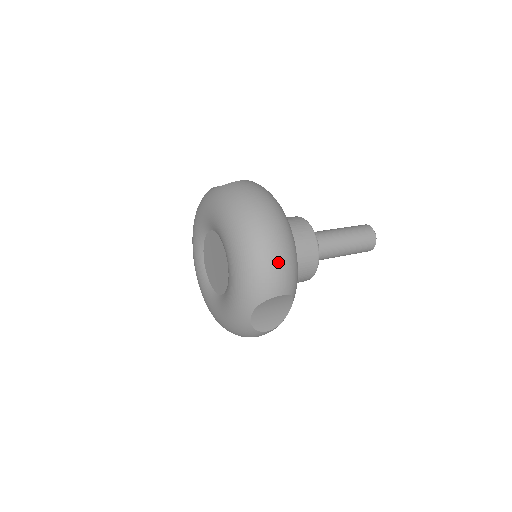
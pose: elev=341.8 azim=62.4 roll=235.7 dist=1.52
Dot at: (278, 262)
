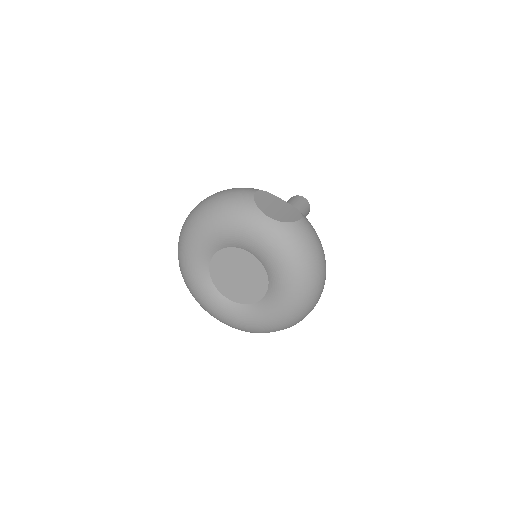
Dot at: occluded
